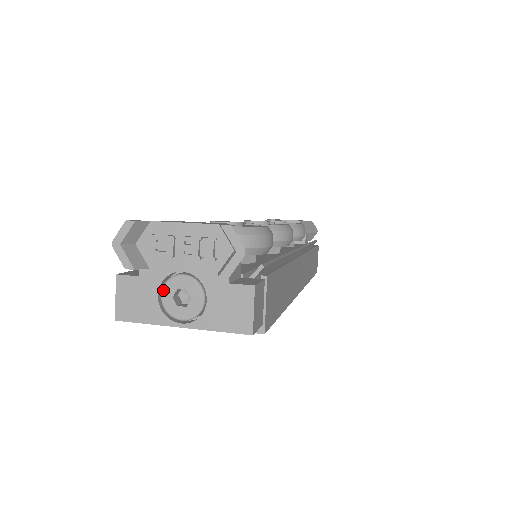
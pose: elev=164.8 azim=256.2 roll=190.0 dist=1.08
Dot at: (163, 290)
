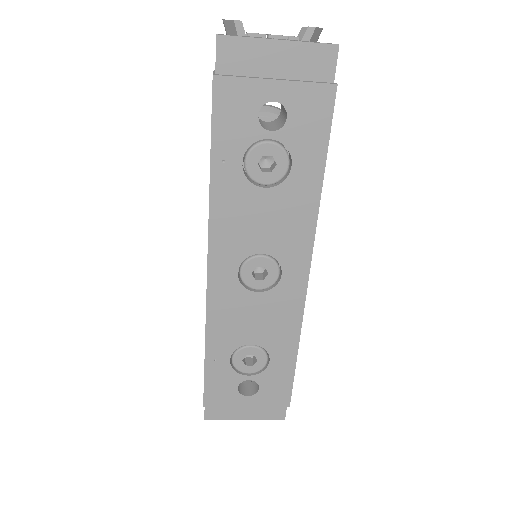
Dot at: (259, 37)
